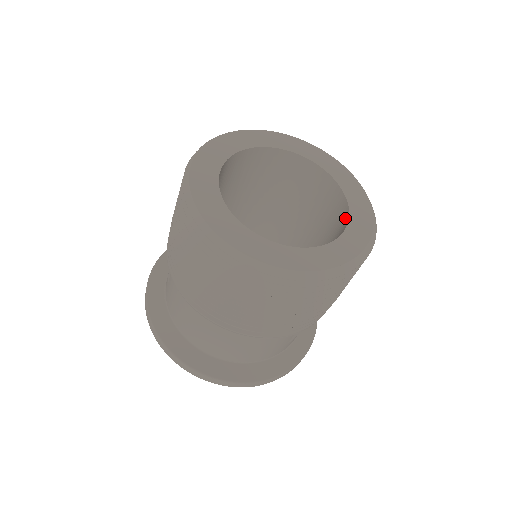
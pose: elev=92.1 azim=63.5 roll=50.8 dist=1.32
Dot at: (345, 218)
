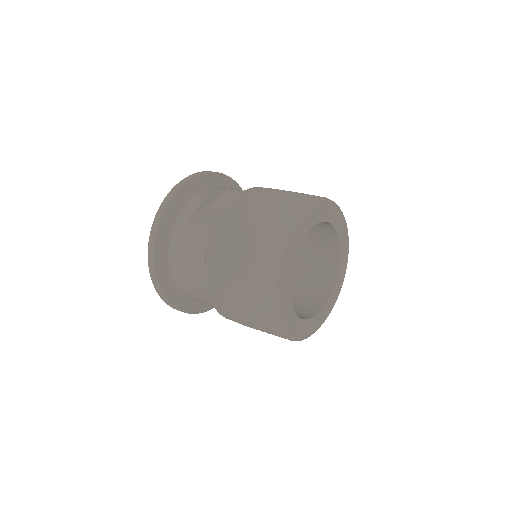
Dot at: (324, 296)
